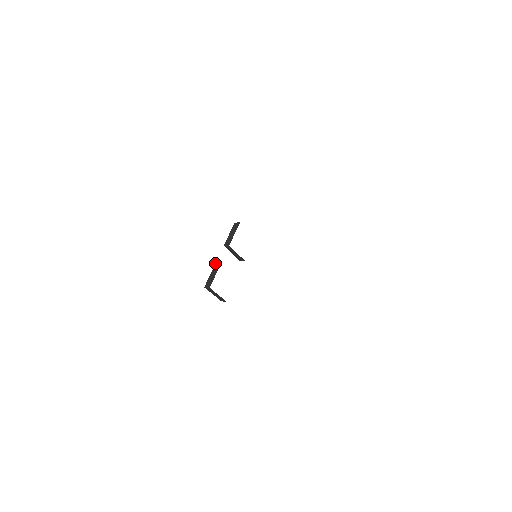
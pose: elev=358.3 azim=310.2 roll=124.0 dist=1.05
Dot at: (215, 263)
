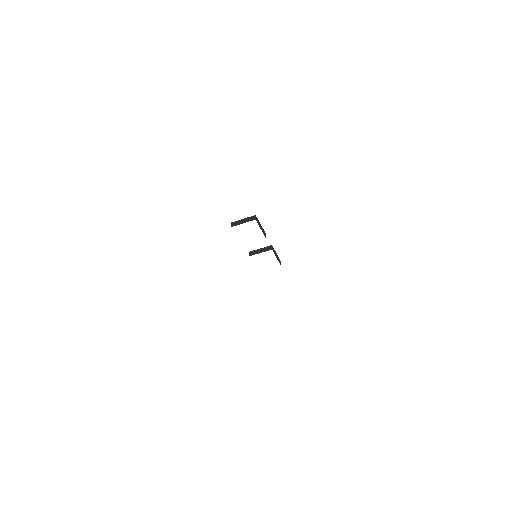
Dot at: (249, 252)
